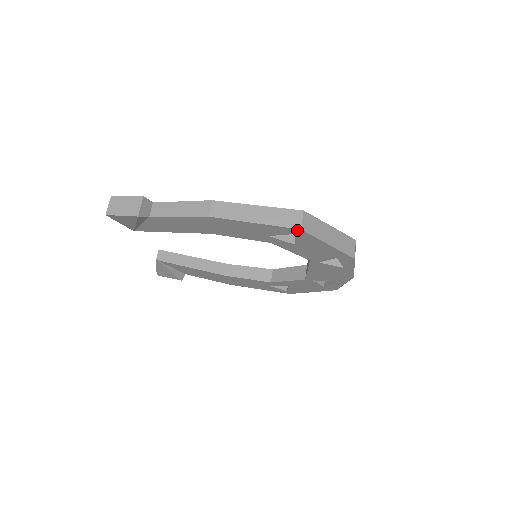
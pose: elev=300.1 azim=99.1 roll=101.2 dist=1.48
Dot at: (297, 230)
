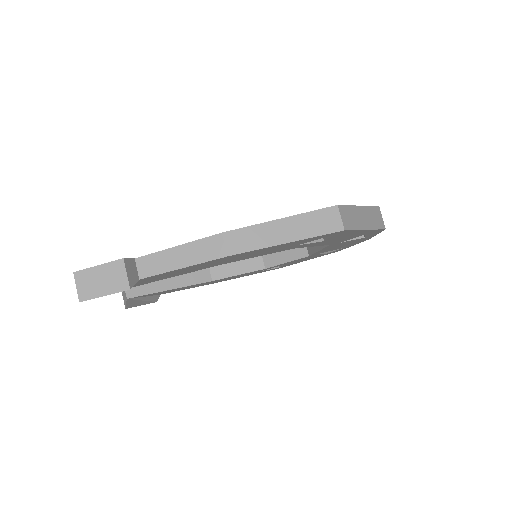
Dot at: (339, 232)
